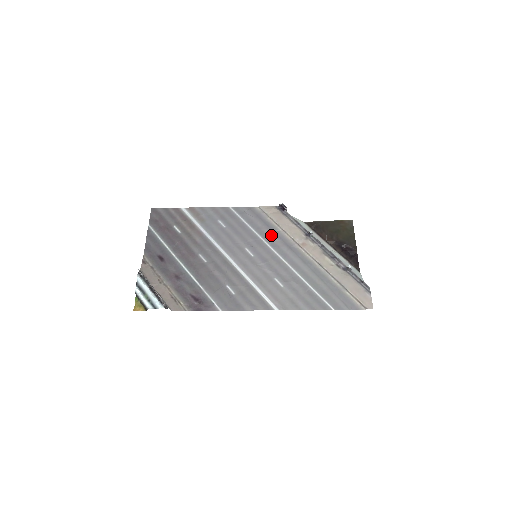
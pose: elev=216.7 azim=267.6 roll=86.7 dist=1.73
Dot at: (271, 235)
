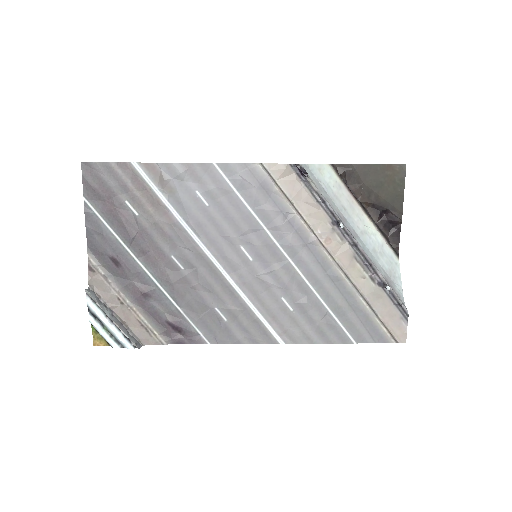
Dot at: (280, 222)
